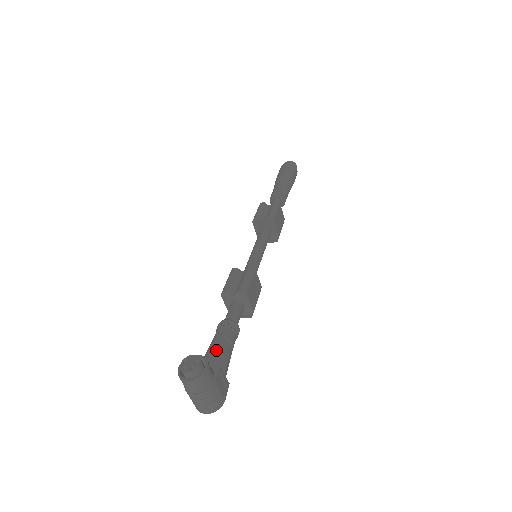
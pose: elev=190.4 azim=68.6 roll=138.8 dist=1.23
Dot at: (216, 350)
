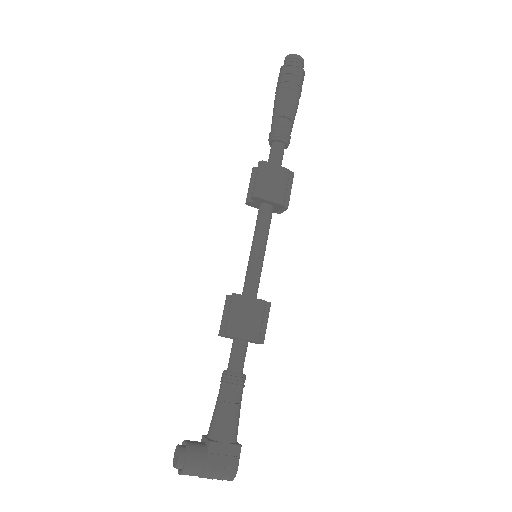
Dot at: (214, 418)
